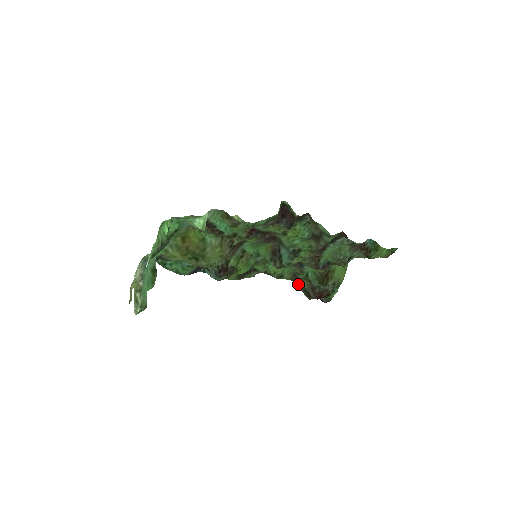
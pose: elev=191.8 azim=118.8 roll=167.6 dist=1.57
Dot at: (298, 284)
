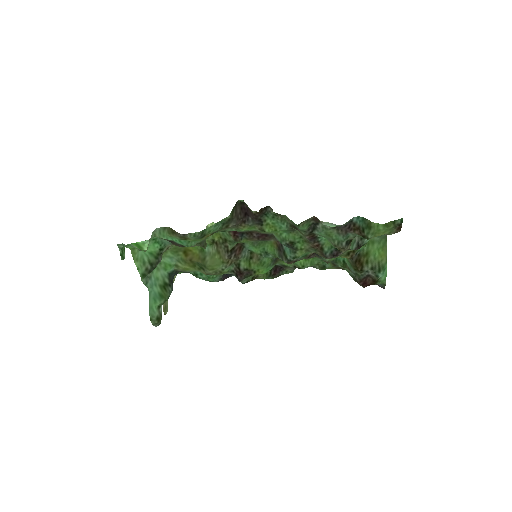
Dot at: (348, 272)
